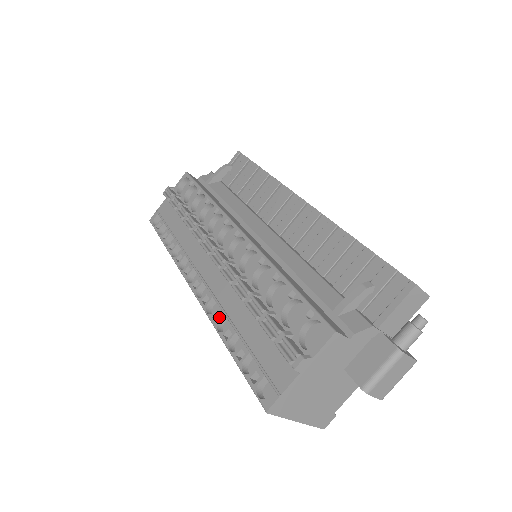
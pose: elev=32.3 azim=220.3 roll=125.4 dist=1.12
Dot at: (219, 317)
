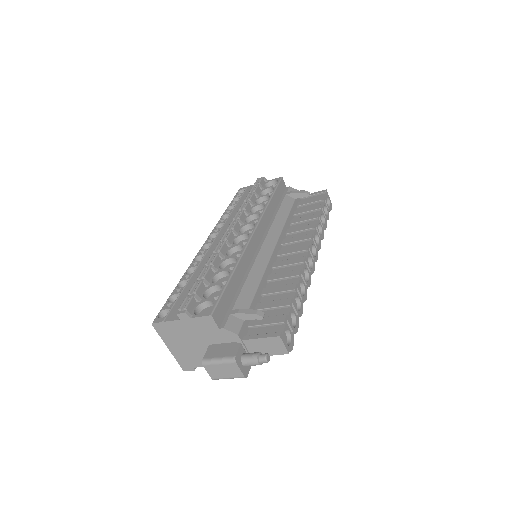
Dot at: (194, 266)
